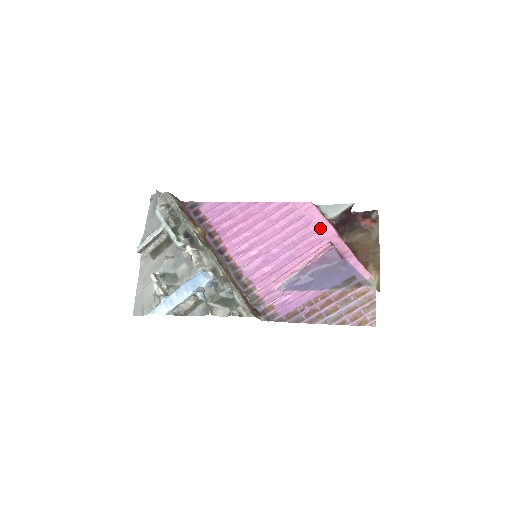
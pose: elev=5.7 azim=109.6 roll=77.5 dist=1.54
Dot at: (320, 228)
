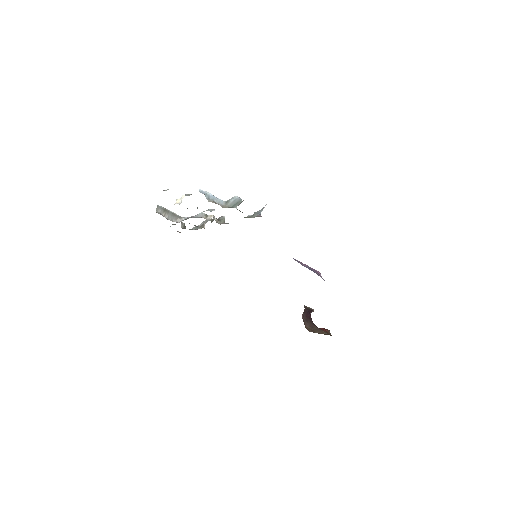
Dot at: occluded
